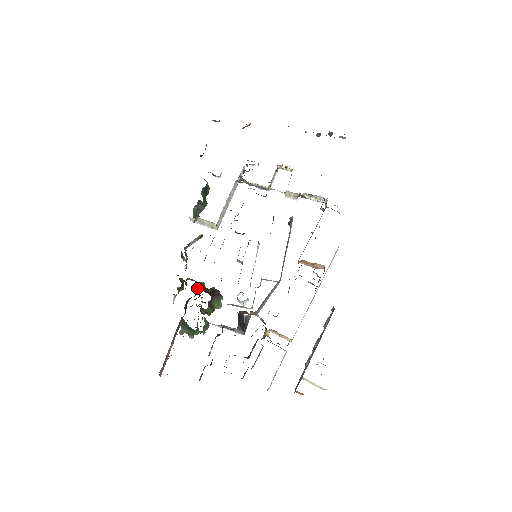
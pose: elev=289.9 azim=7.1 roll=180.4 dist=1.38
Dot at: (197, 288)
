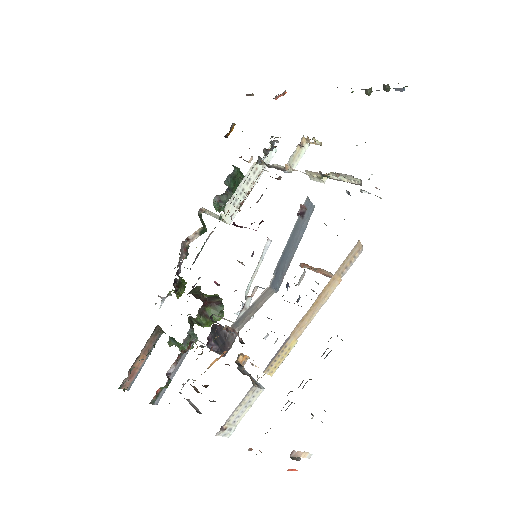
Dot at: (190, 292)
